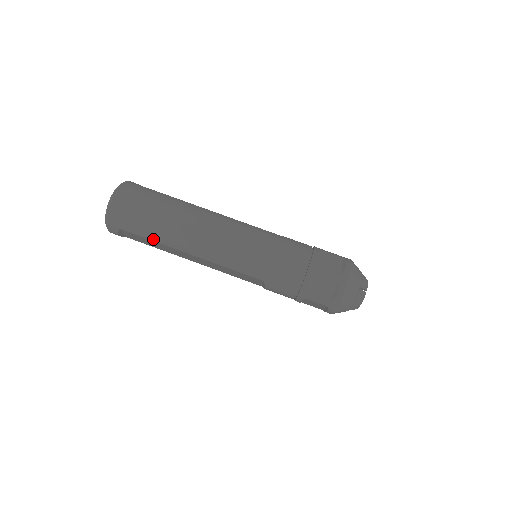
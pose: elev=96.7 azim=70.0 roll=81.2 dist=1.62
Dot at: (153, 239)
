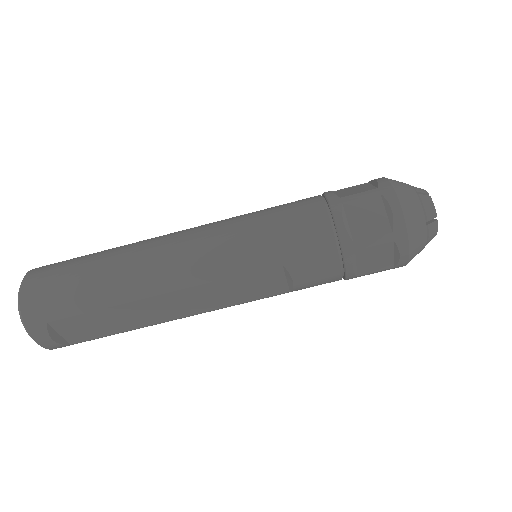
Dot at: (98, 306)
